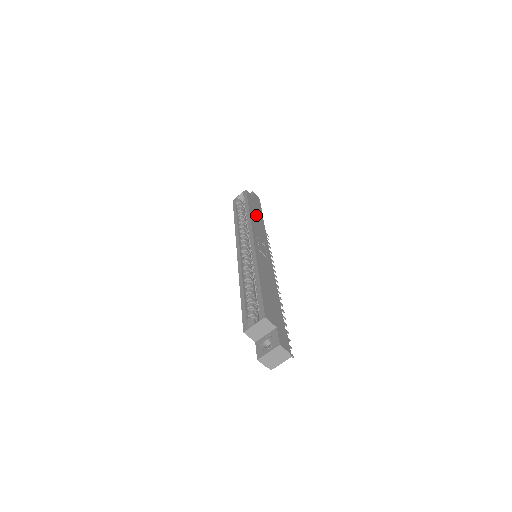
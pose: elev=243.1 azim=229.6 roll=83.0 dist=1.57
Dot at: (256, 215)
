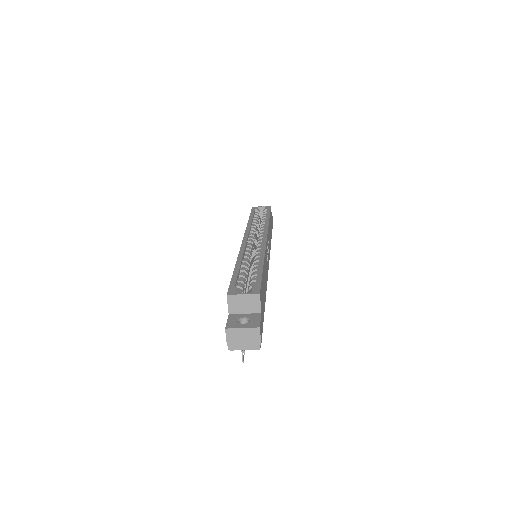
Dot at: (270, 229)
